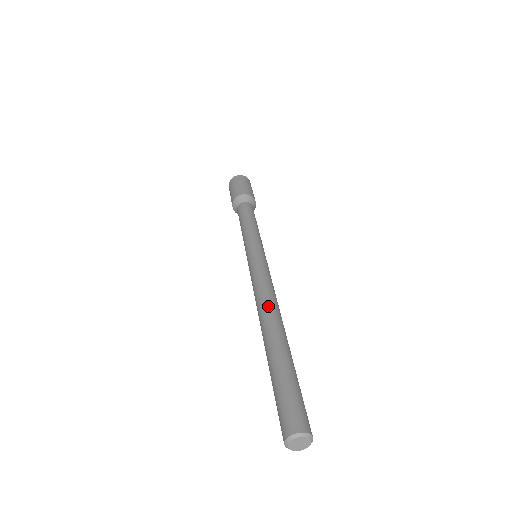
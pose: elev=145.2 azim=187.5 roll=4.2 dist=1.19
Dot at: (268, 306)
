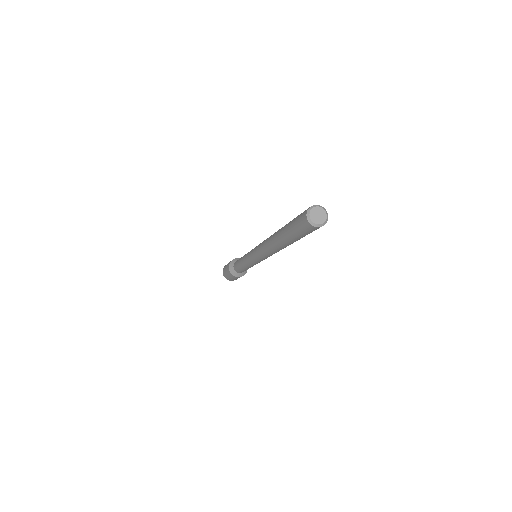
Dot at: occluded
